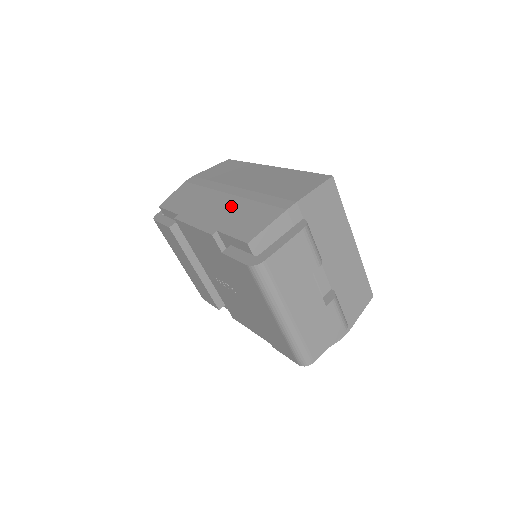
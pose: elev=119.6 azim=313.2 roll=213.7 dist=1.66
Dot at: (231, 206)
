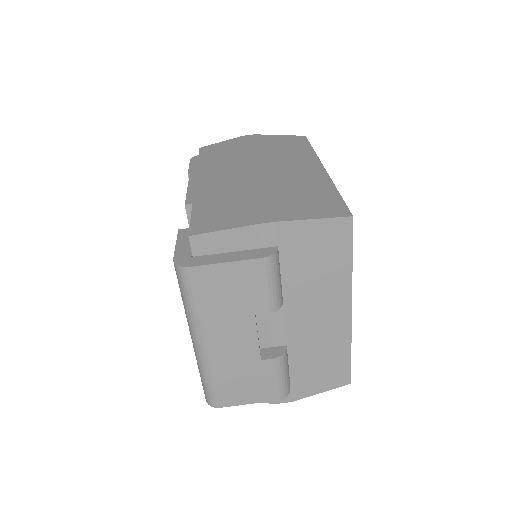
Dot at: (232, 185)
